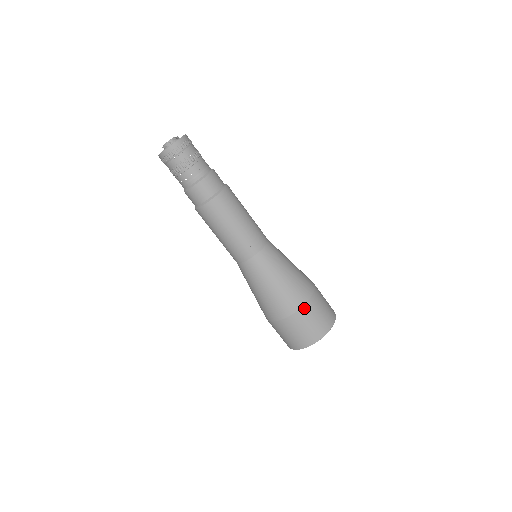
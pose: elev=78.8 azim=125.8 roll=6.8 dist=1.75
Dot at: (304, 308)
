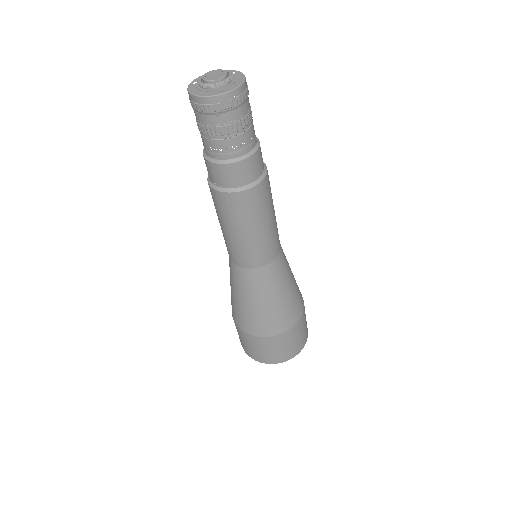
Dot at: (289, 332)
